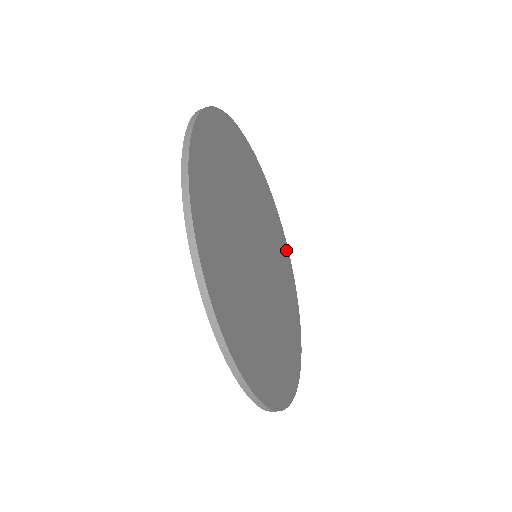
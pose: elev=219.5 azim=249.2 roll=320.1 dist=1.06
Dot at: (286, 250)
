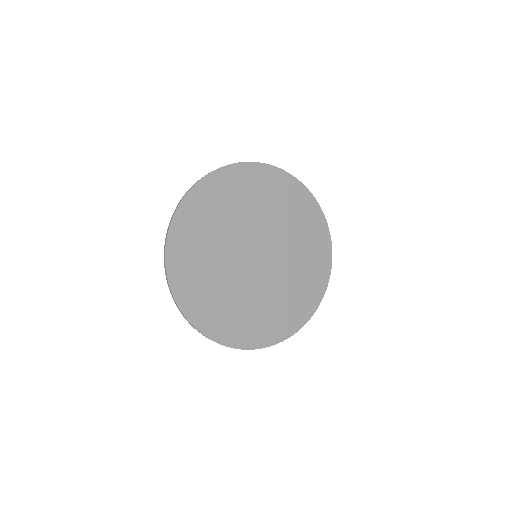
Dot at: (315, 209)
